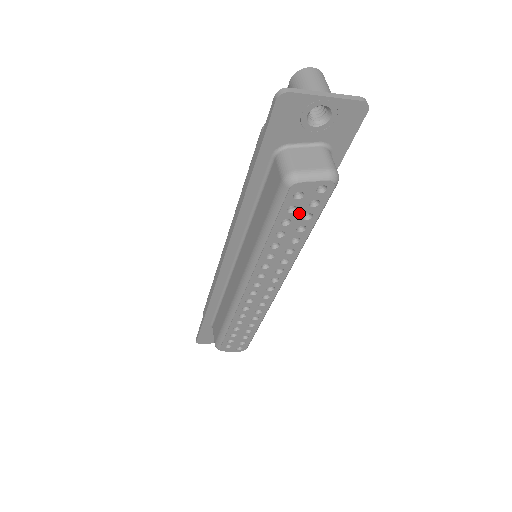
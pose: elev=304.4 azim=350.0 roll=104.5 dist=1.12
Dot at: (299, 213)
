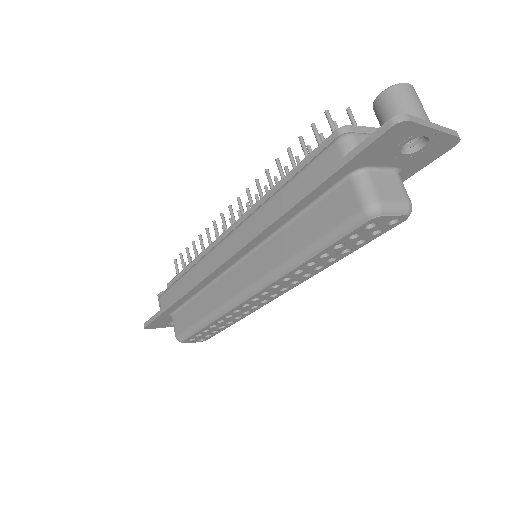
Dot at: (357, 239)
